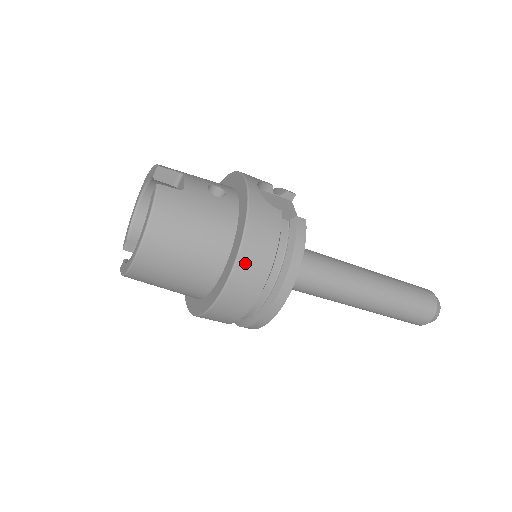
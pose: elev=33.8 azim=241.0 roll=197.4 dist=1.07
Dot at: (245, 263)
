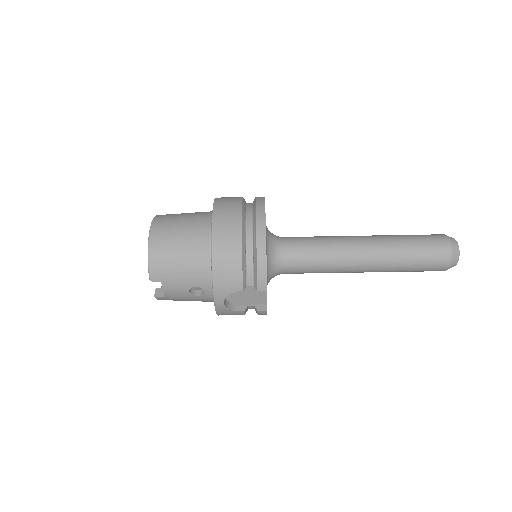
Dot at: (222, 199)
